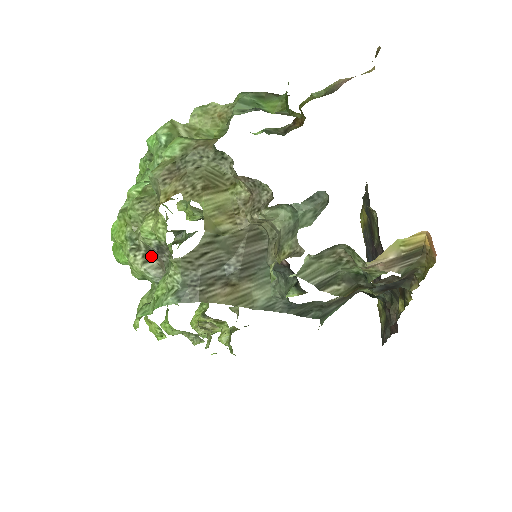
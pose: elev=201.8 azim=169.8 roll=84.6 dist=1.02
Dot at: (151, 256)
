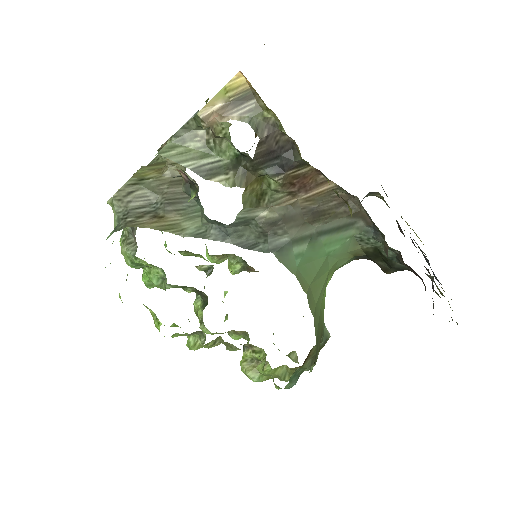
Dot at: (132, 240)
